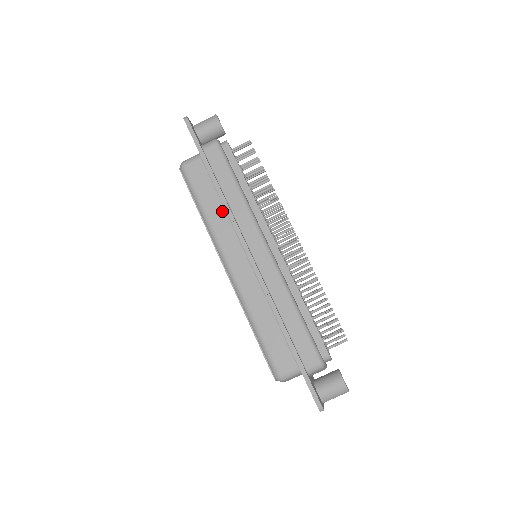
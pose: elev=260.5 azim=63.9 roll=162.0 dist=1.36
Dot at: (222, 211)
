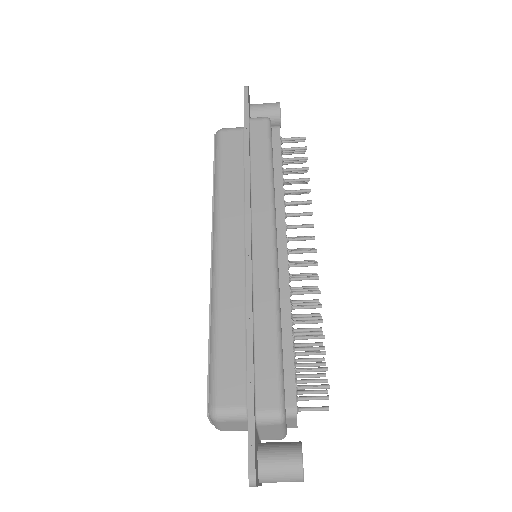
Dot at: (240, 187)
